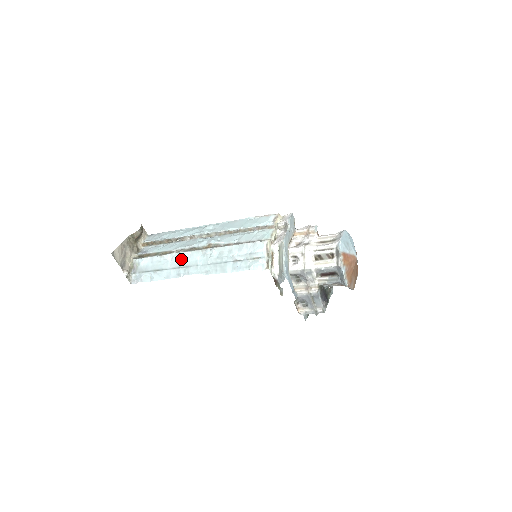
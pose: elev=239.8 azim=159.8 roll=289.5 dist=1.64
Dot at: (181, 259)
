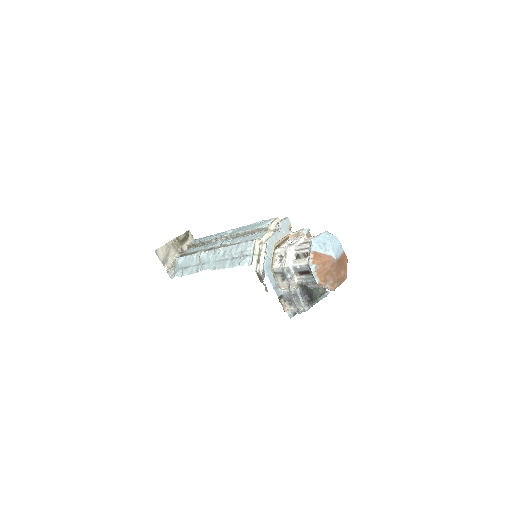
Dot at: (201, 257)
